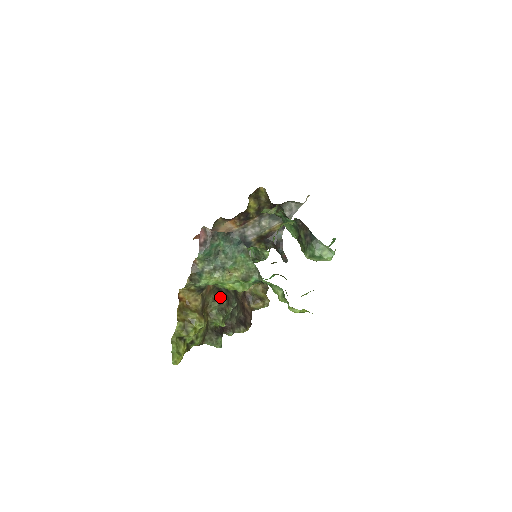
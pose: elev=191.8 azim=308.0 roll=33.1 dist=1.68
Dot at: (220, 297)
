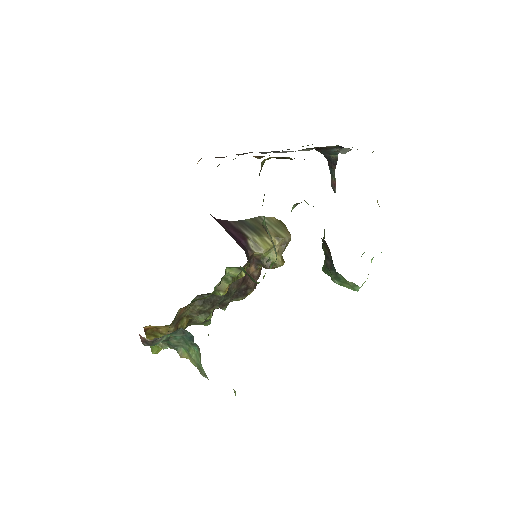
Dot at: (200, 308)
